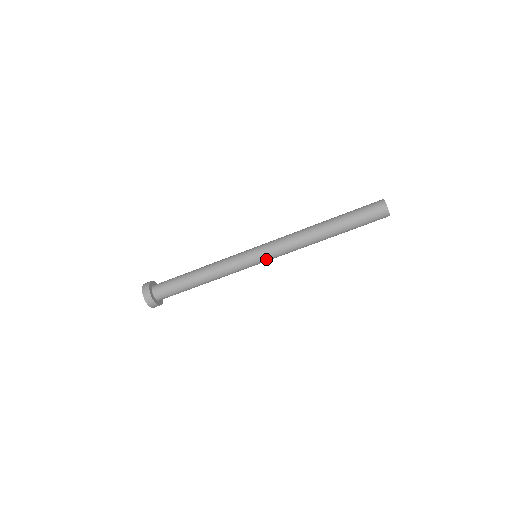
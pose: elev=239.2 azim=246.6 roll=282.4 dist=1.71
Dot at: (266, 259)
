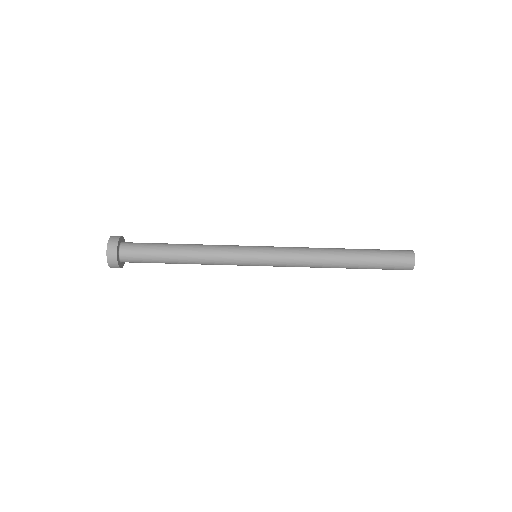
Dot at: occluded
